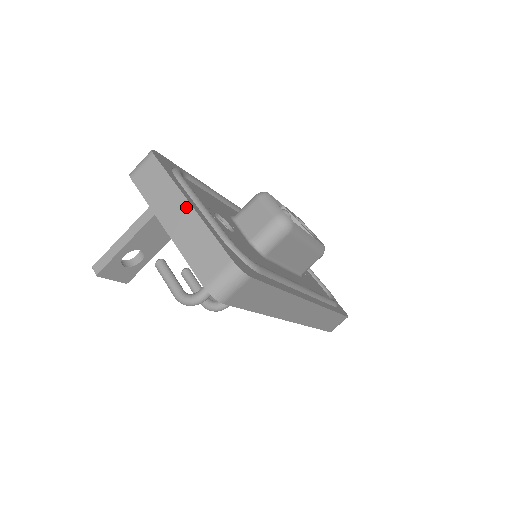
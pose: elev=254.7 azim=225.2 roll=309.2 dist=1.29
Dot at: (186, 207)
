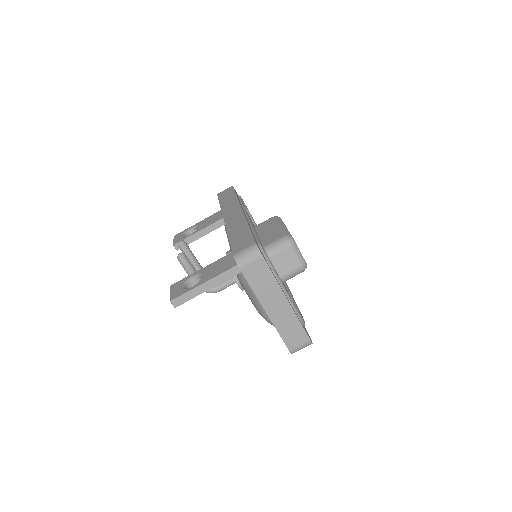
Dot at: (285, 303)
